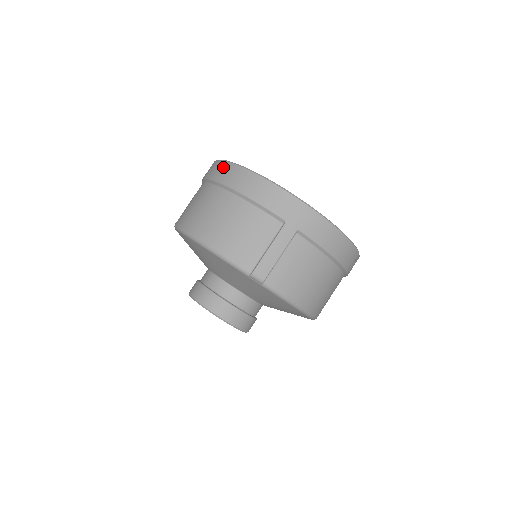
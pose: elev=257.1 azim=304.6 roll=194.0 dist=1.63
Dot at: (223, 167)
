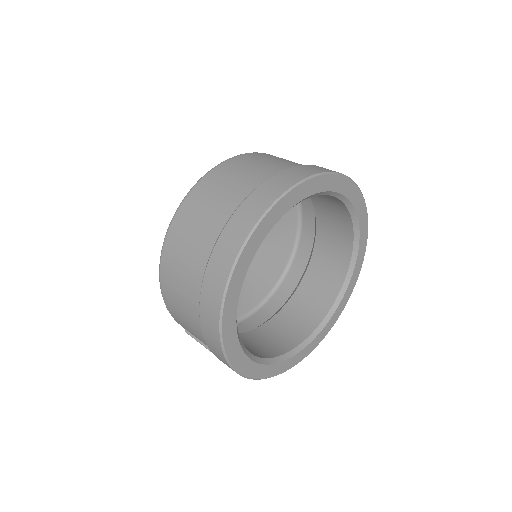
Dot at: (215, 298)
